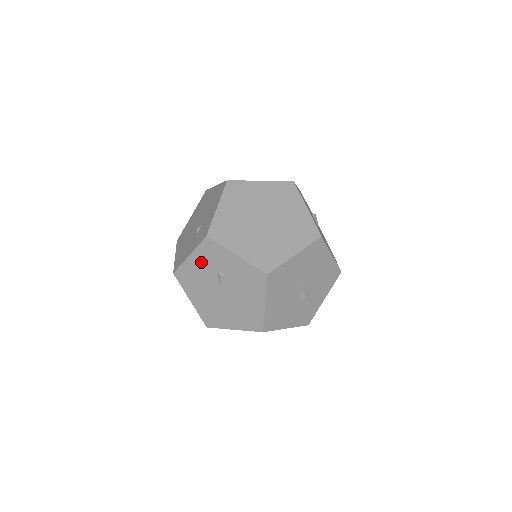
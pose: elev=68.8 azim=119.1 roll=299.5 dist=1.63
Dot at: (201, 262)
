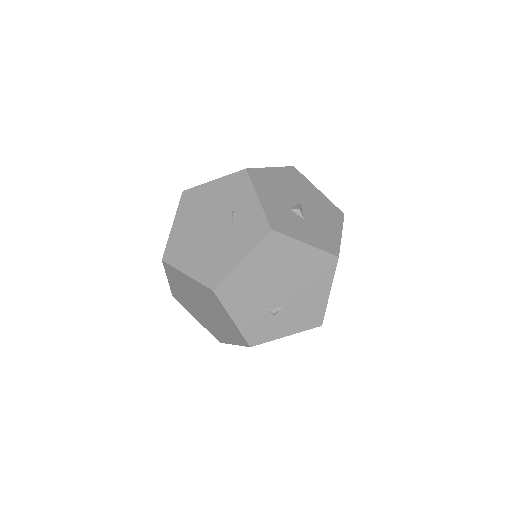
Dot at: occluded
